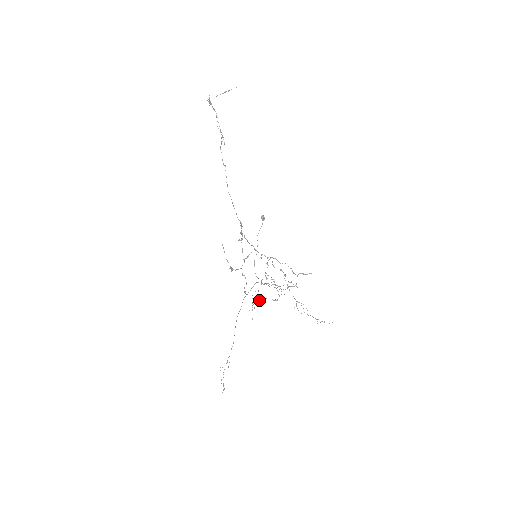
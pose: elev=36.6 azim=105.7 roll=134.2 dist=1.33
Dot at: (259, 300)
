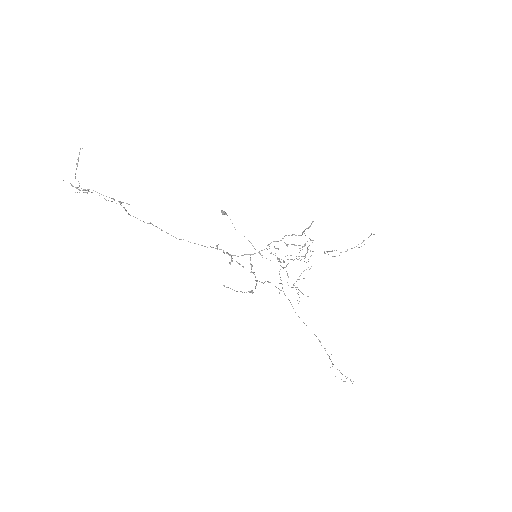
Dot at: (296, 281)
